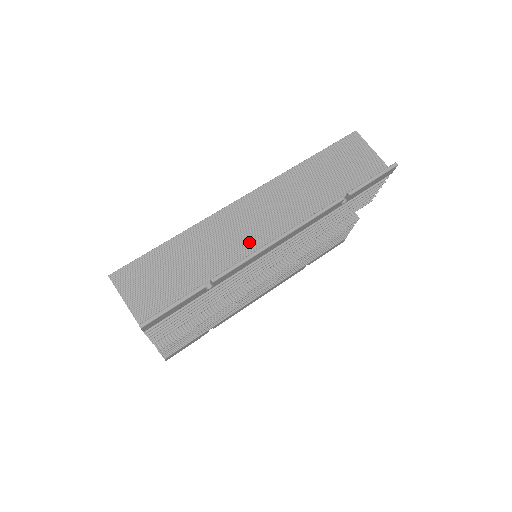
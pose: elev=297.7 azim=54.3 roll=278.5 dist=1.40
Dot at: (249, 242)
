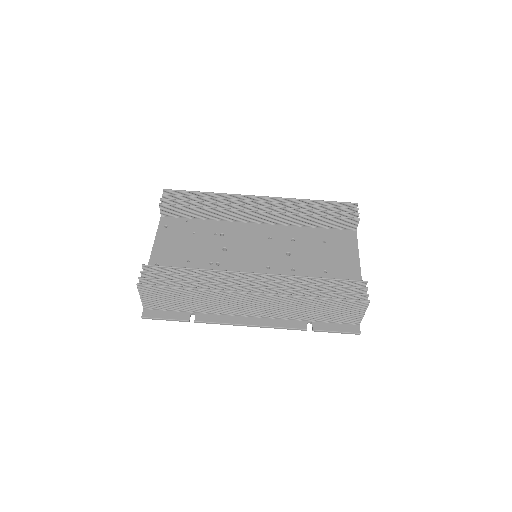
Dot at: (235, 310)
